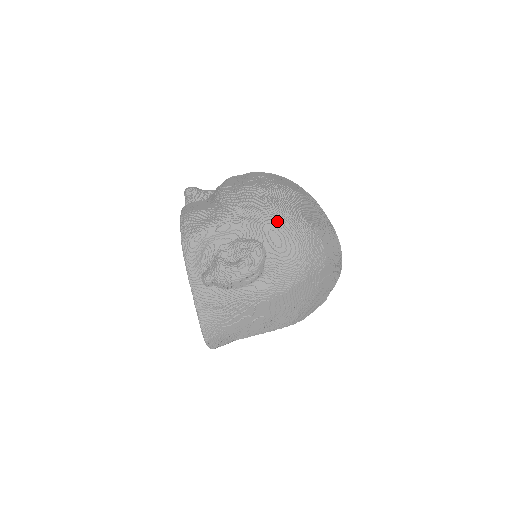
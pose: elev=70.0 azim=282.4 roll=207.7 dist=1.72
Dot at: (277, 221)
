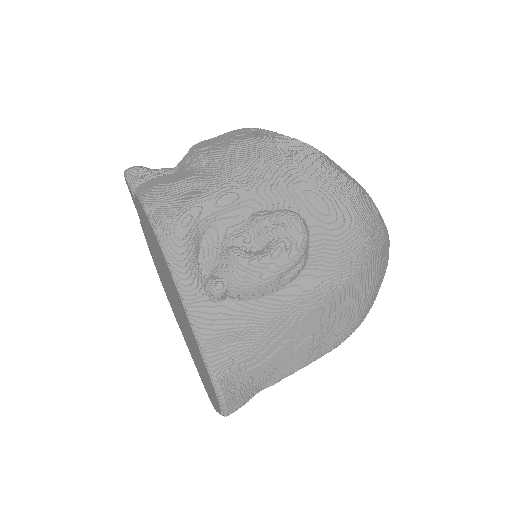
Dot at: (311, 177)
